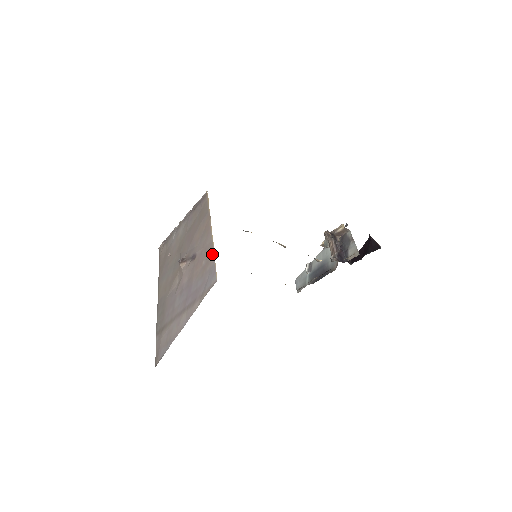
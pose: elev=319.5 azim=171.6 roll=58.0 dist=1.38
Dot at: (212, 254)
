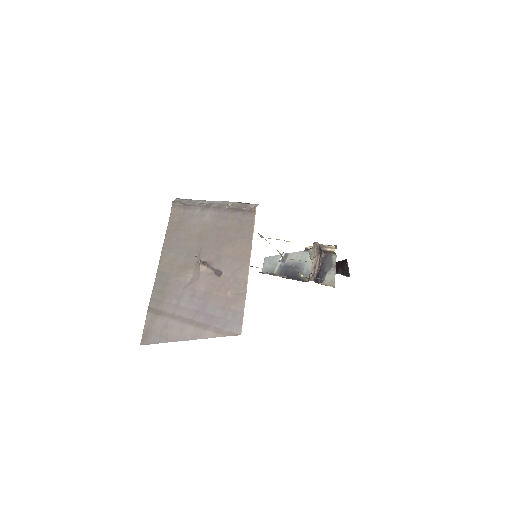
Dot at: (243, 297)
